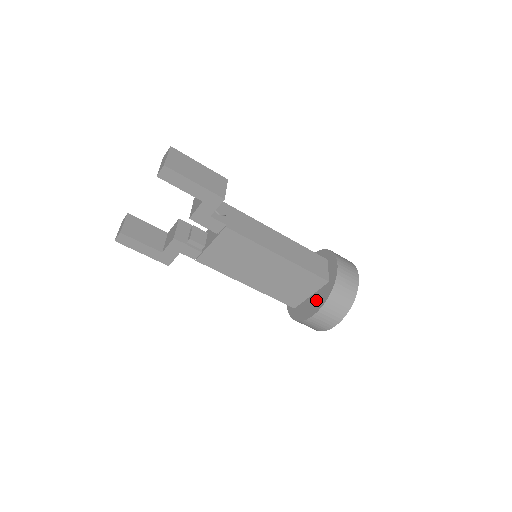
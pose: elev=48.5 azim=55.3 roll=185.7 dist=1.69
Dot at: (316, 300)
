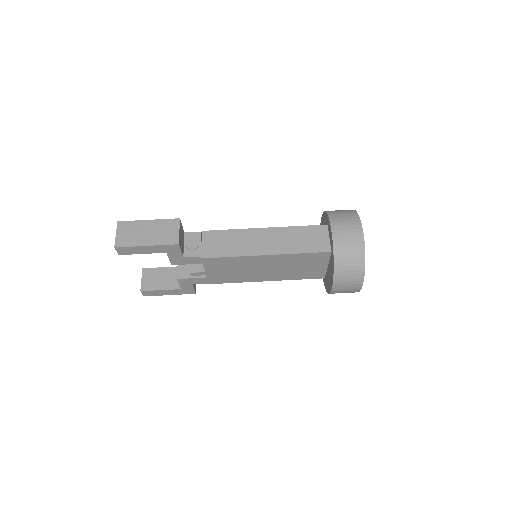
Dot at: (330, 272)
